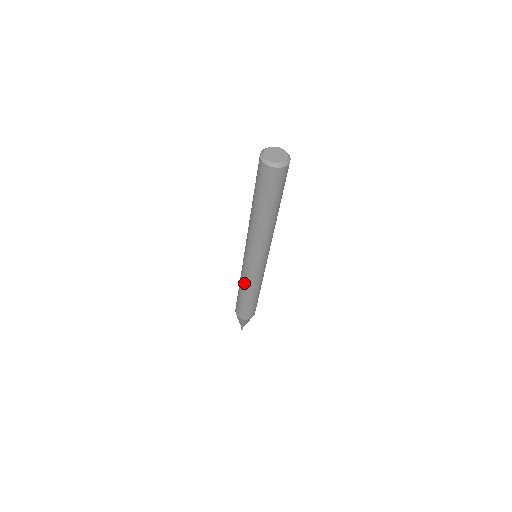
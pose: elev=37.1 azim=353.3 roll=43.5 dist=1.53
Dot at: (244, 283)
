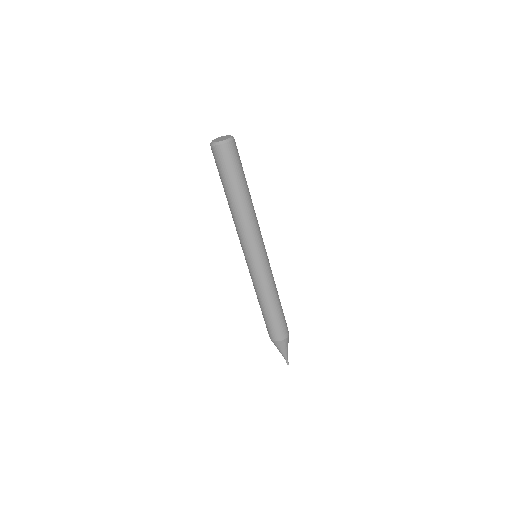
Dot at: (255, 289)
